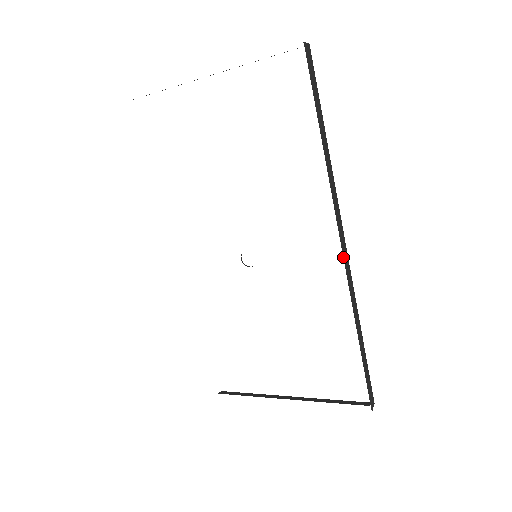
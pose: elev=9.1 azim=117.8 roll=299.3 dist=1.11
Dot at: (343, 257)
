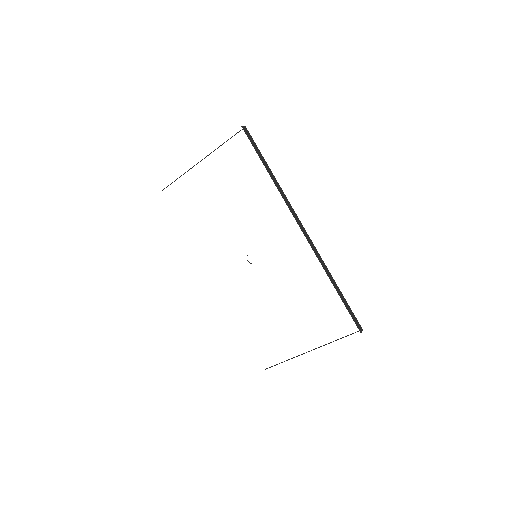
Dot at: (303, 233)
